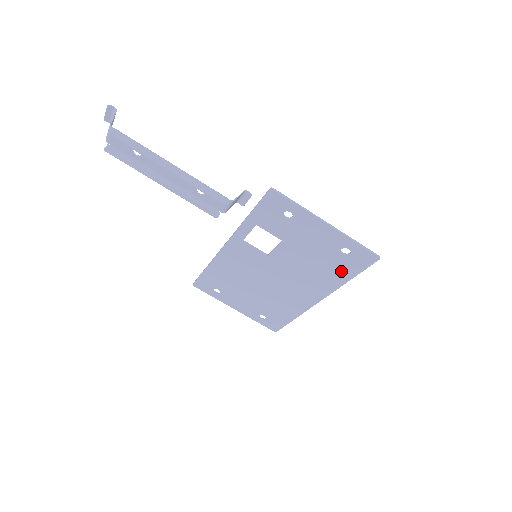
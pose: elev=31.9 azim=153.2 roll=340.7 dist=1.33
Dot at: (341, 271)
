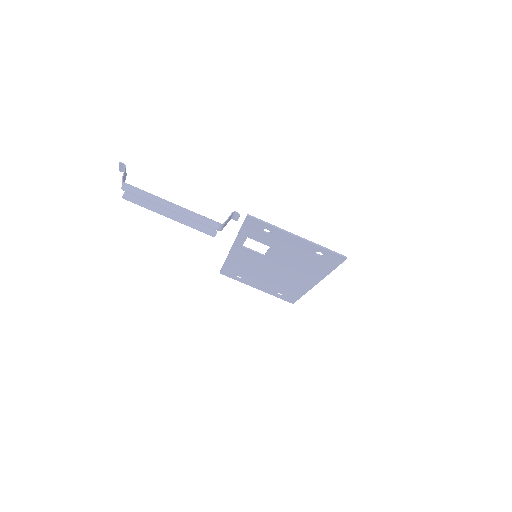
Dot at: (322, 266)
